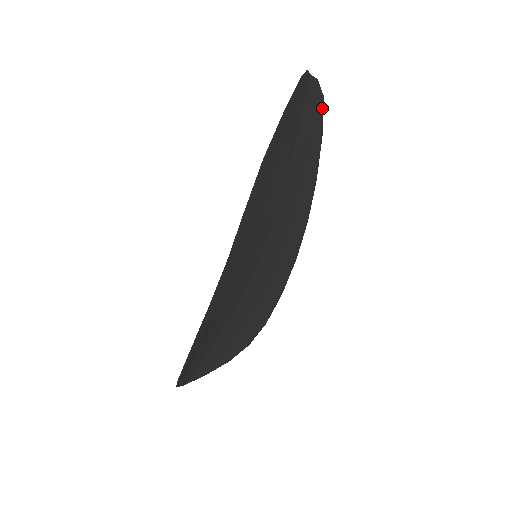
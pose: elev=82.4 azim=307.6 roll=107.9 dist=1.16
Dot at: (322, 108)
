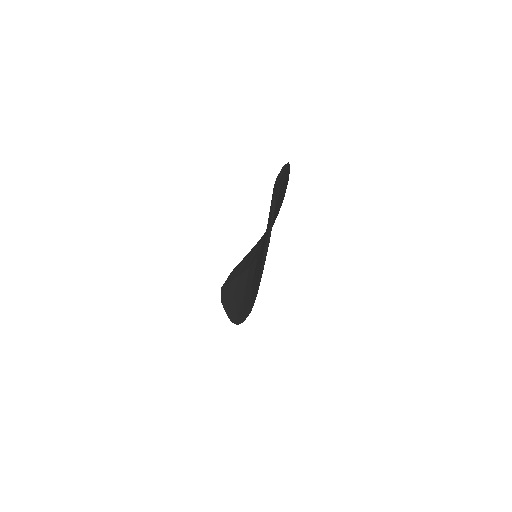
Dot at: (288, 166)
